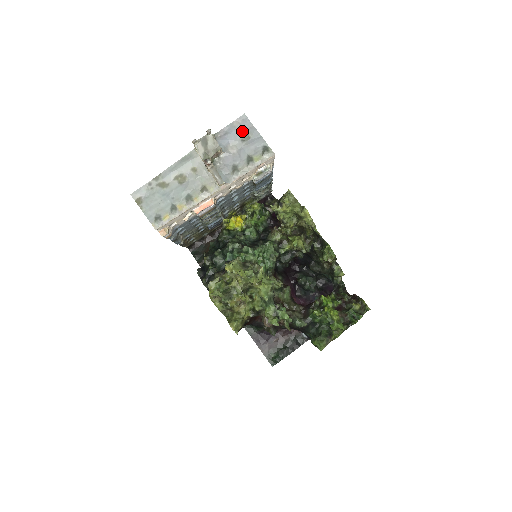
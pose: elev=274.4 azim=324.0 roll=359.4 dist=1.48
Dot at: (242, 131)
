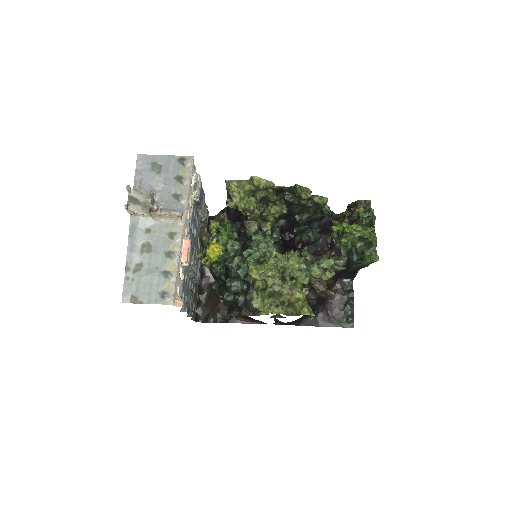
Dot at: (150, 167)
